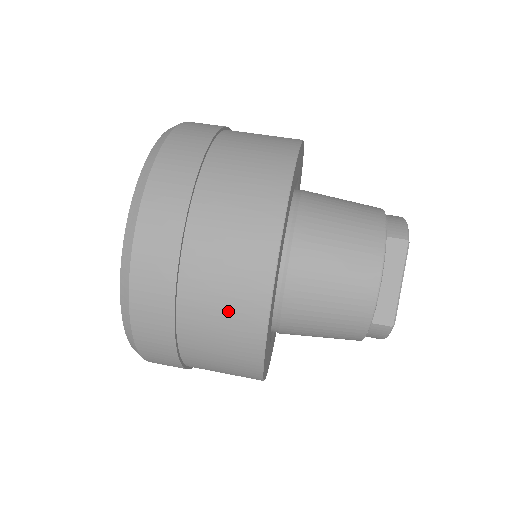
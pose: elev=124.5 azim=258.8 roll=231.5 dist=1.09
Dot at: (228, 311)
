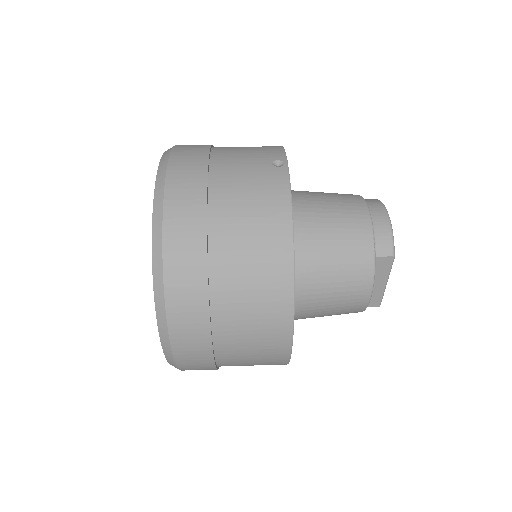
Dot at: (258, 361)
